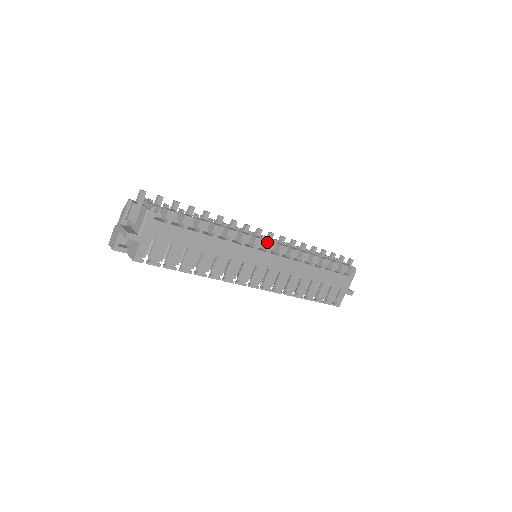
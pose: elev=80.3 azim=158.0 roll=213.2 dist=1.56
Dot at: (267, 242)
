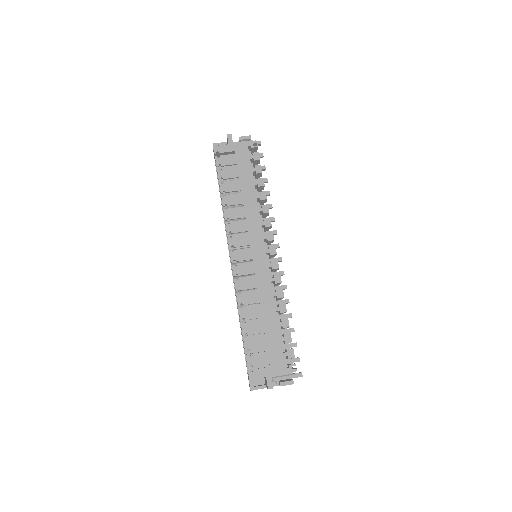
Dot at: (274, 246)
